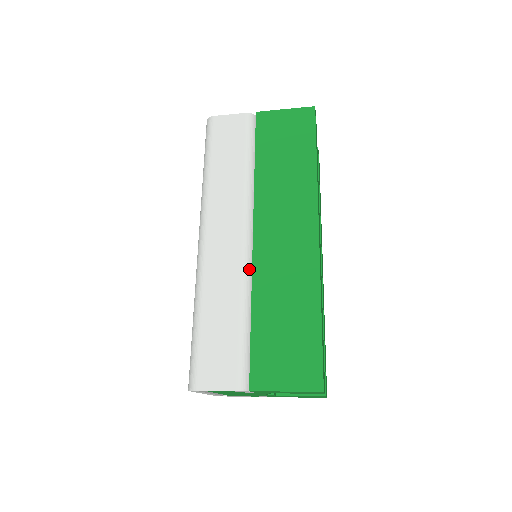
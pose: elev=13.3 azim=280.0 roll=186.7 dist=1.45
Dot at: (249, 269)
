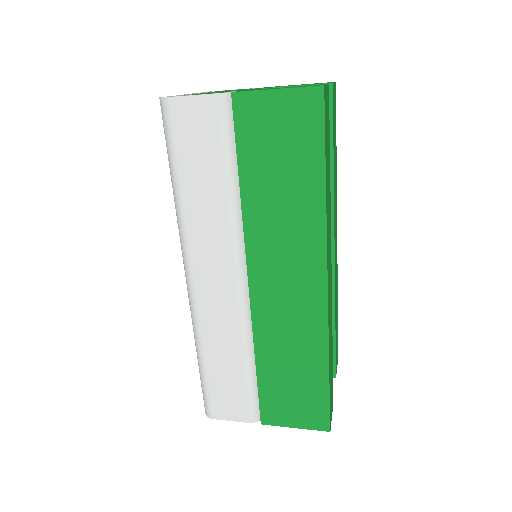
Dot at: (248, 316)
